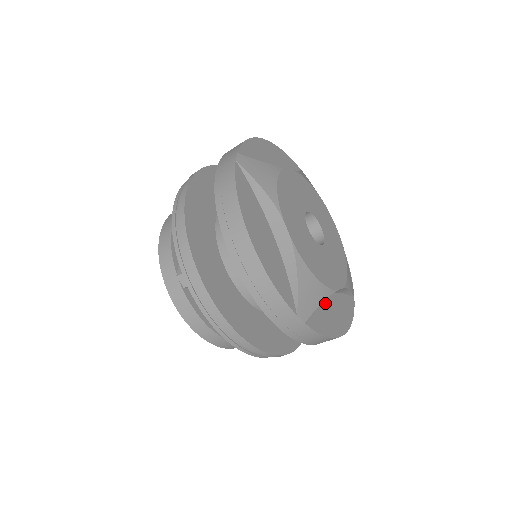
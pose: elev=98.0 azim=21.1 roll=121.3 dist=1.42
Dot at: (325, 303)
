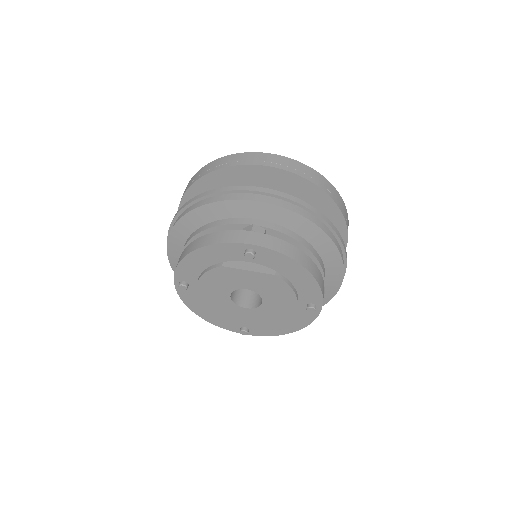
Dot at: occluded
